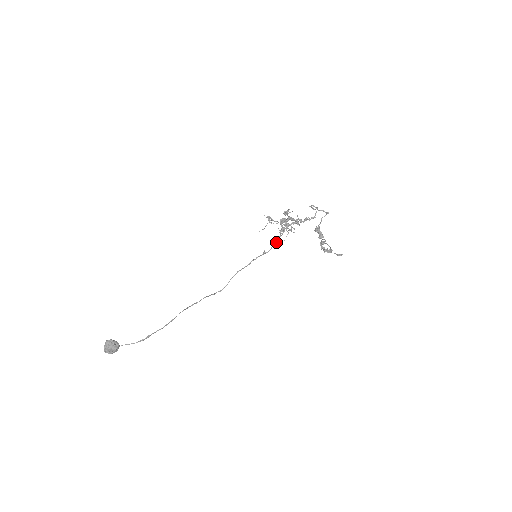
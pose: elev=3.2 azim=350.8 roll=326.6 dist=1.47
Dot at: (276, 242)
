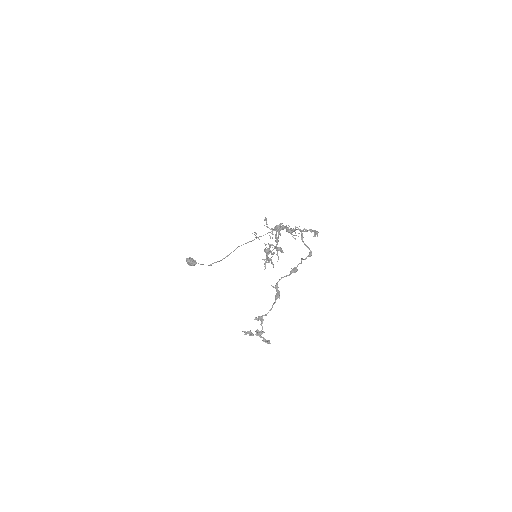
Dot at: (294, 231)
